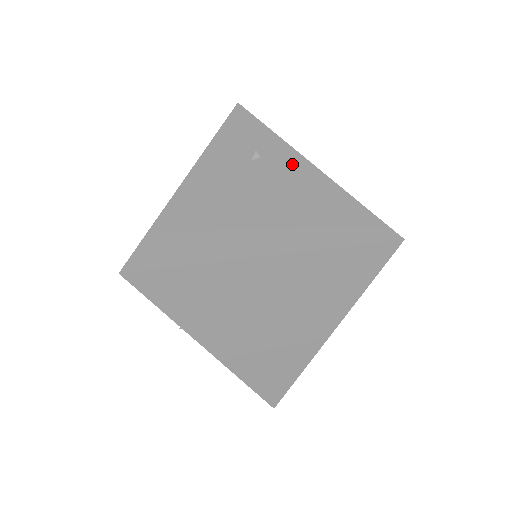
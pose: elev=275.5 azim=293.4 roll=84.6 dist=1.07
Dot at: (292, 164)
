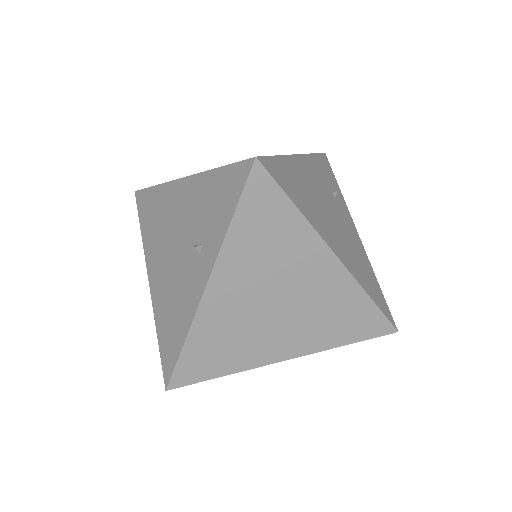
Dot at: (350, 222)
